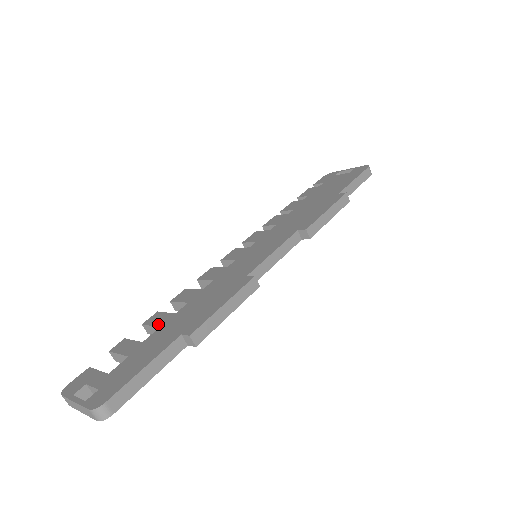
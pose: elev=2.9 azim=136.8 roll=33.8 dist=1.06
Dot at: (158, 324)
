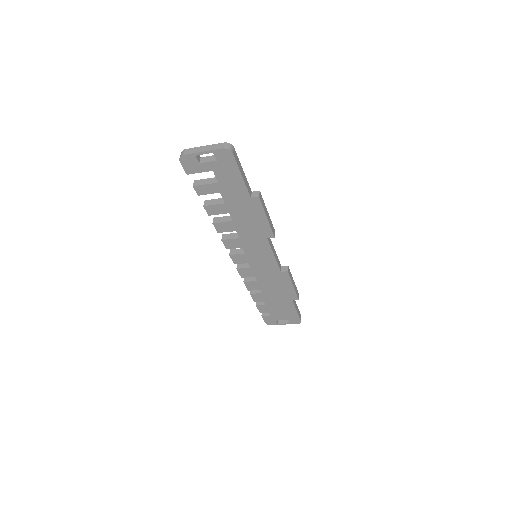
Dot at: (222, 199)
